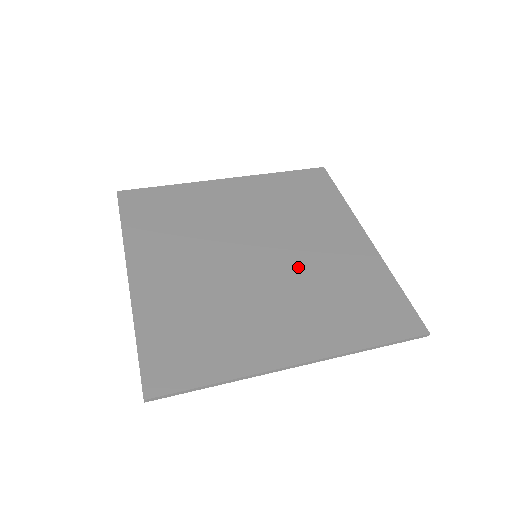
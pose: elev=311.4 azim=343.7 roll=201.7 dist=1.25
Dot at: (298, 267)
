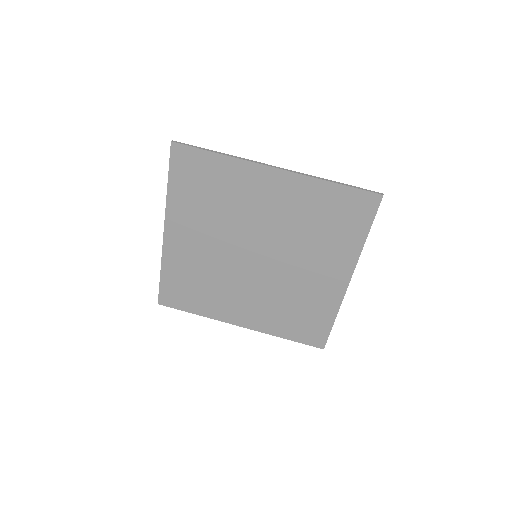
Dot at: (280, 239)
